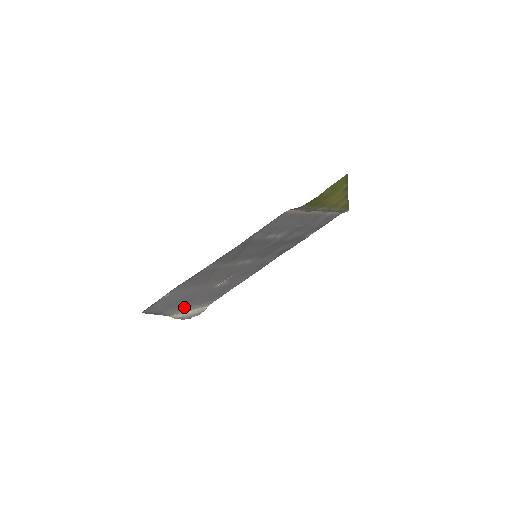
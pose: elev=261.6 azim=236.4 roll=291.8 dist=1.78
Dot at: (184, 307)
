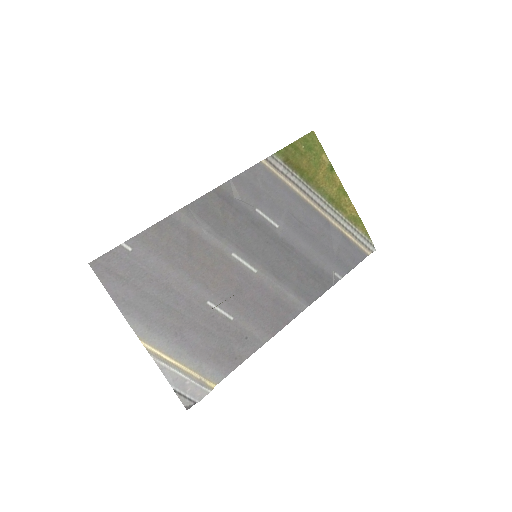
Dot at: (165, 335)
